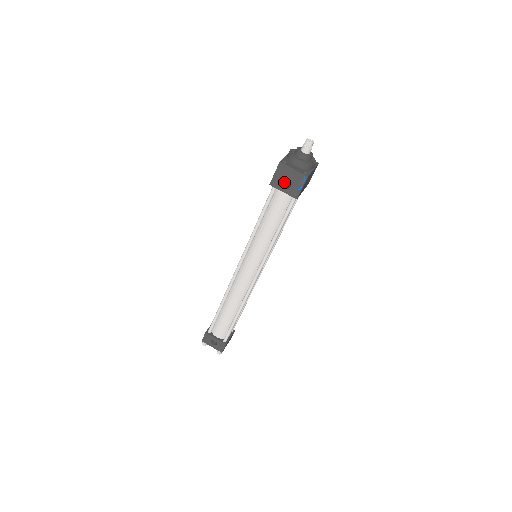
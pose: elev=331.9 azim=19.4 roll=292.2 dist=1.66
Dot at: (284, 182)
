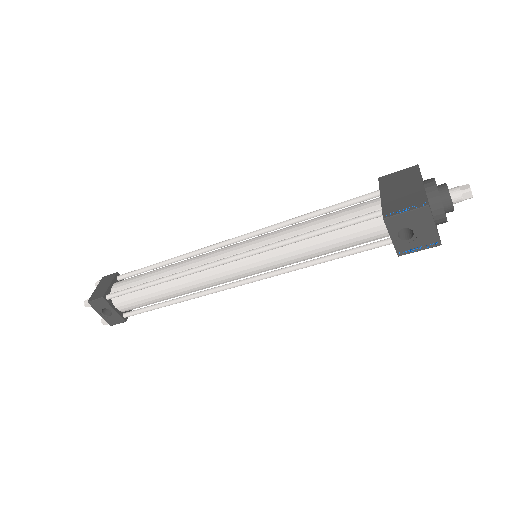
Dot at: occluded
